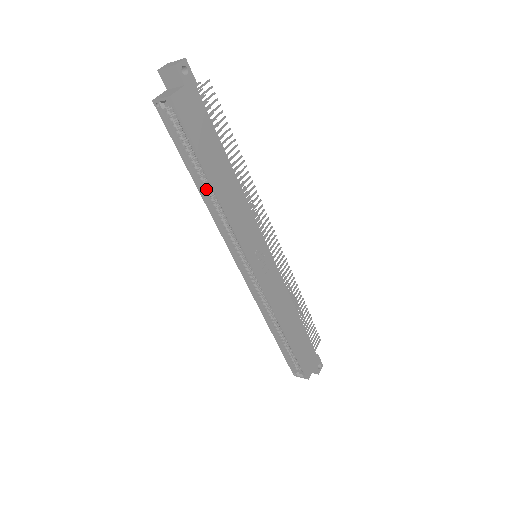
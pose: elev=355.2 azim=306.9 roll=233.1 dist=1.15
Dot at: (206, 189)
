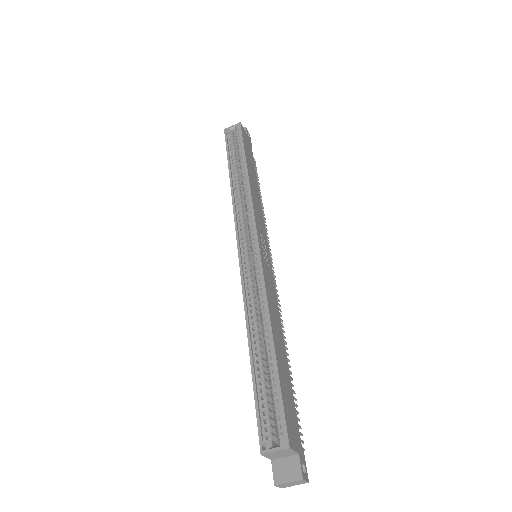
Dot at: (237, 178)
